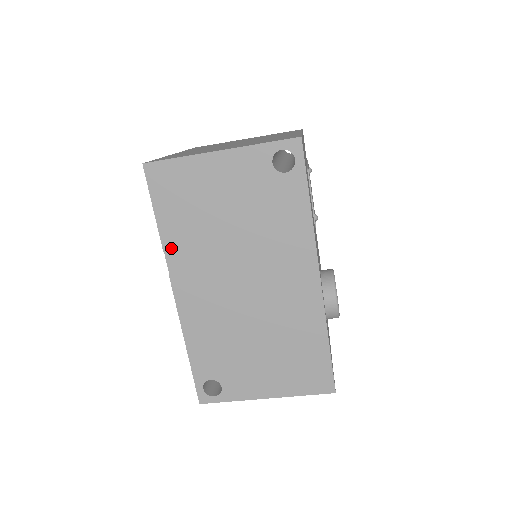
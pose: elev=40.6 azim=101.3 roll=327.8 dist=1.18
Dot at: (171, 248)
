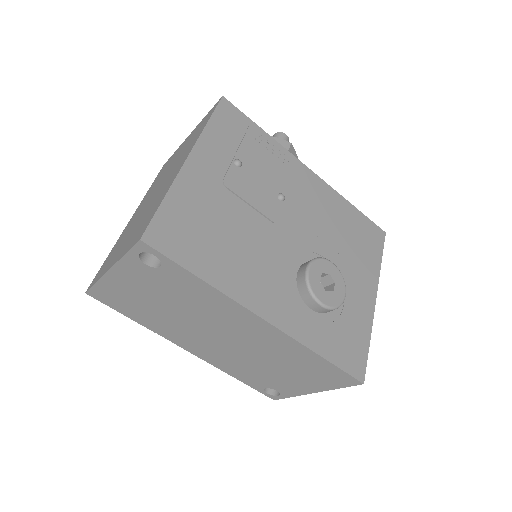
Dot at: (156, 330)
